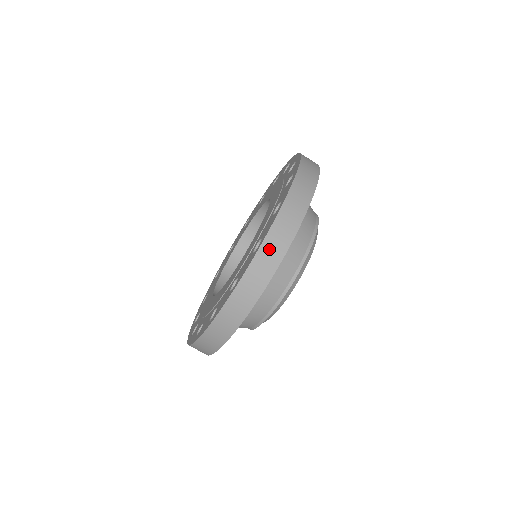
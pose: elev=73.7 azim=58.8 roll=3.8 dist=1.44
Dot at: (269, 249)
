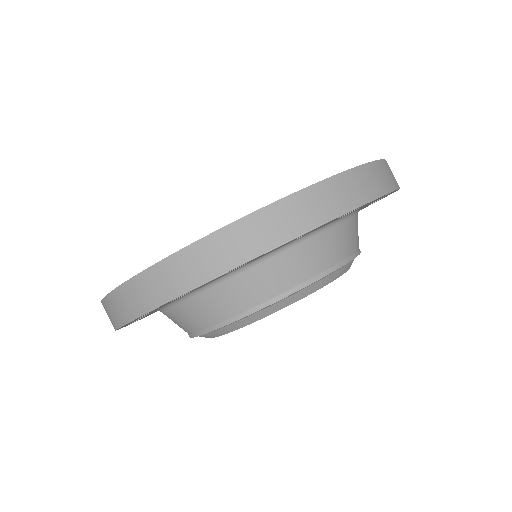
Dot at: (299, 207)
